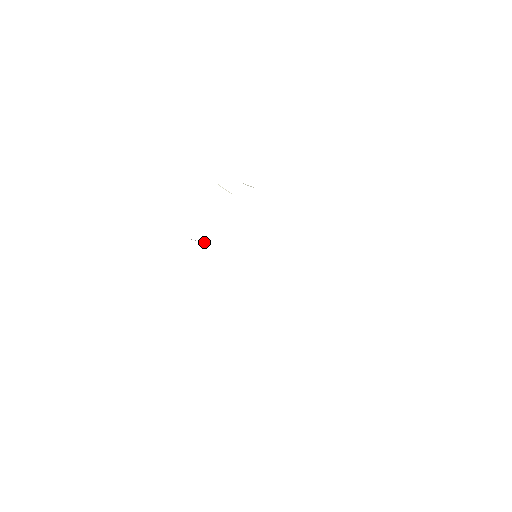
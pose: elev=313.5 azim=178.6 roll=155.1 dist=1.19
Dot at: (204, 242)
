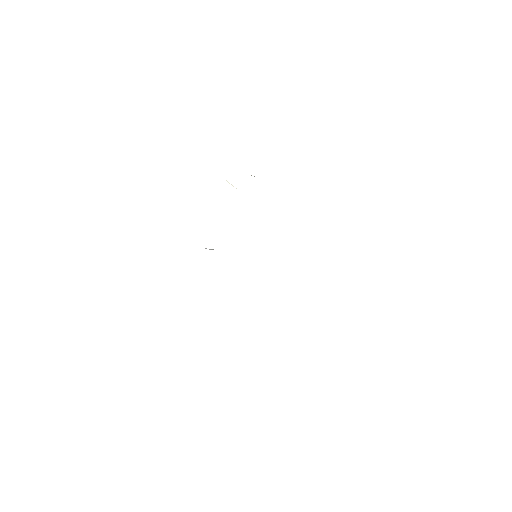
Dot at: occluded
